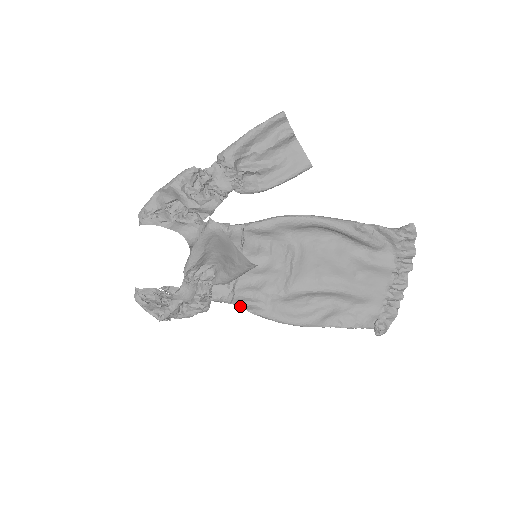
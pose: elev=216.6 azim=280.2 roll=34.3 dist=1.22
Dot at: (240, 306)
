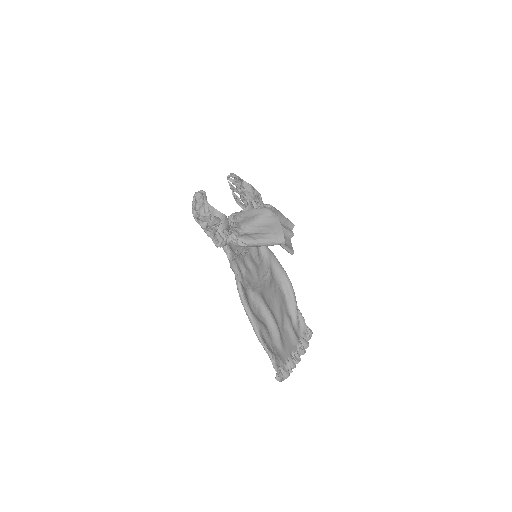
Dot at: (233, 269)
